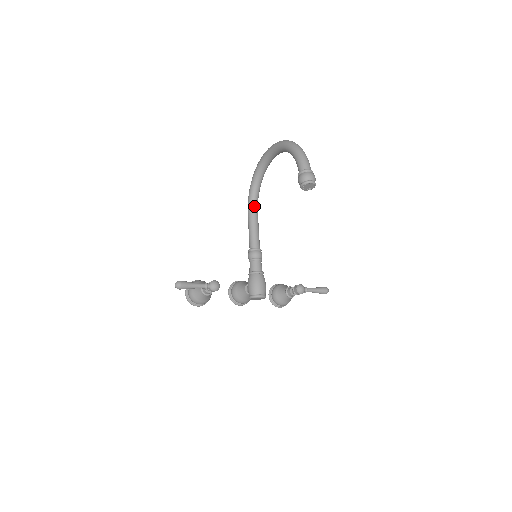
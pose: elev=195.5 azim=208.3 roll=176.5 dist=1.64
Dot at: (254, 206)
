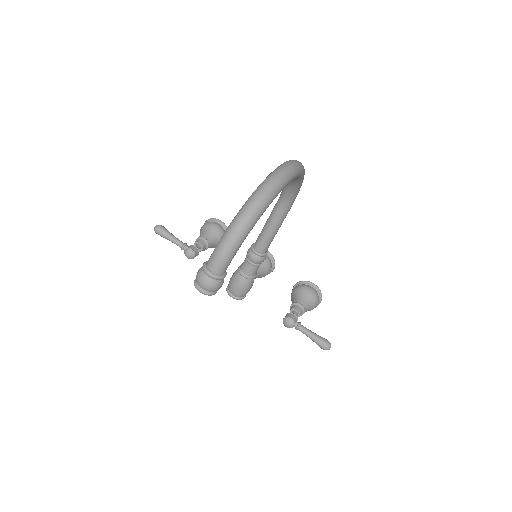
Dot at: (281, 204)
